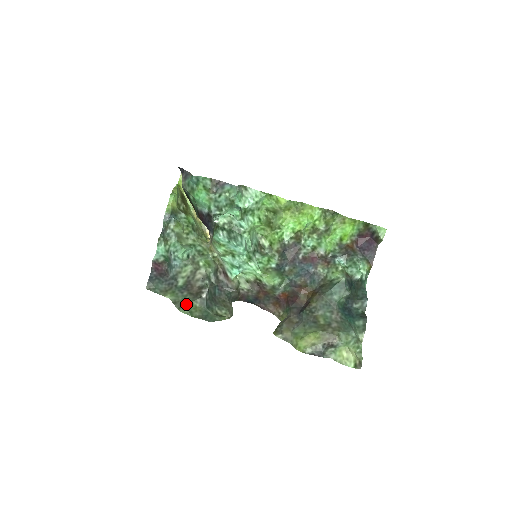
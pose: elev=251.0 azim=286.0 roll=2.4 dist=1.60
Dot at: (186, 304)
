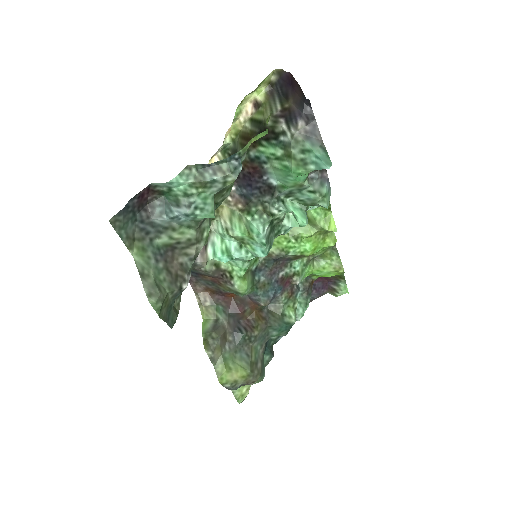
Dot at: (162, 294)
